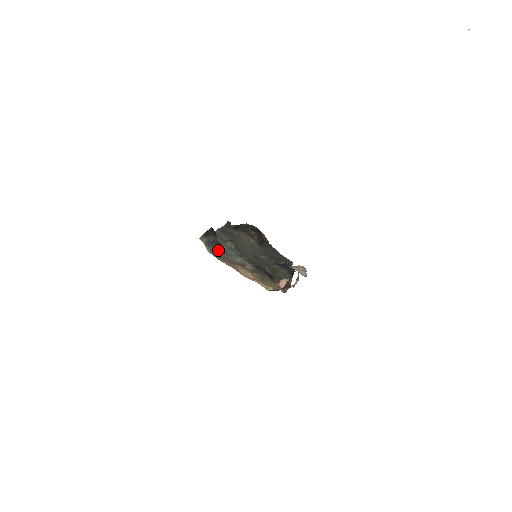
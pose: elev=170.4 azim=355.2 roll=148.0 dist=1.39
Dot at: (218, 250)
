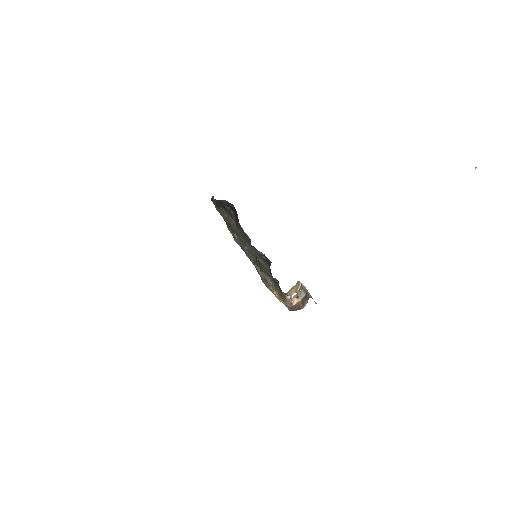
Dot at: occluded
